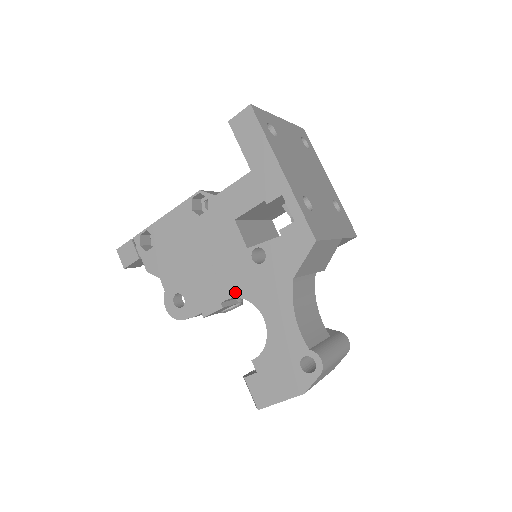
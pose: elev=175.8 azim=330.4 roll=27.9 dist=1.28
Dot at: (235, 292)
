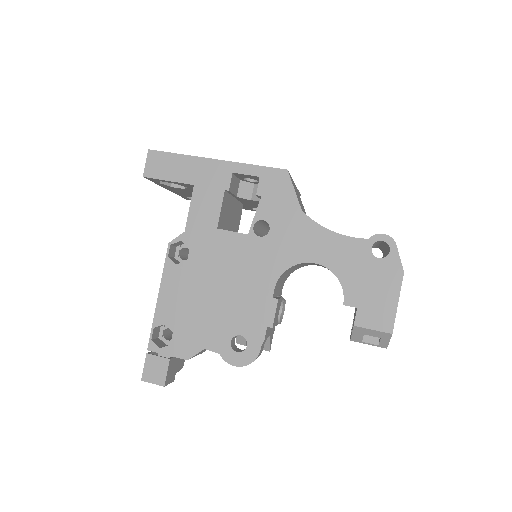
Dot at: (274, 275)
